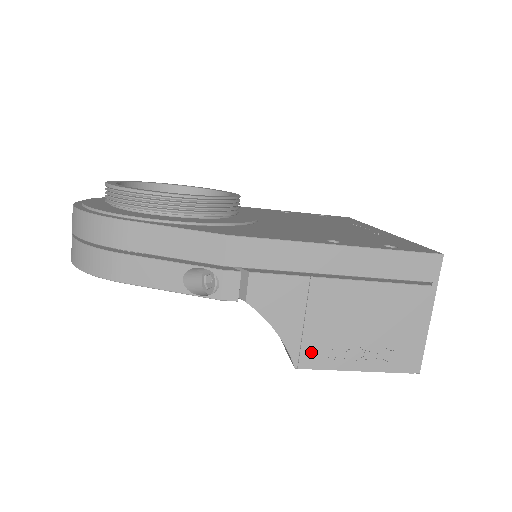
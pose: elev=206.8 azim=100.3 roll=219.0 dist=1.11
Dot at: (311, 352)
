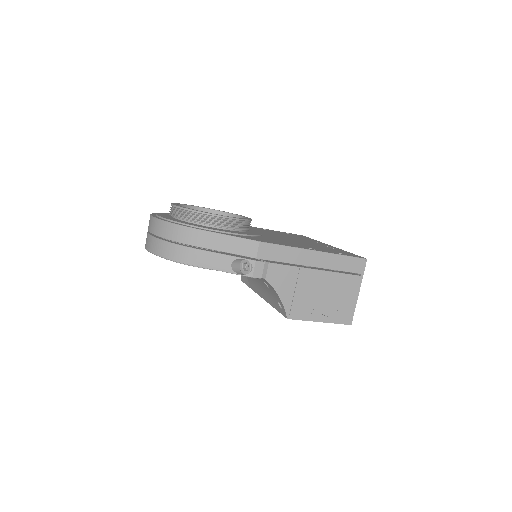
Dot at: (296, 310)
